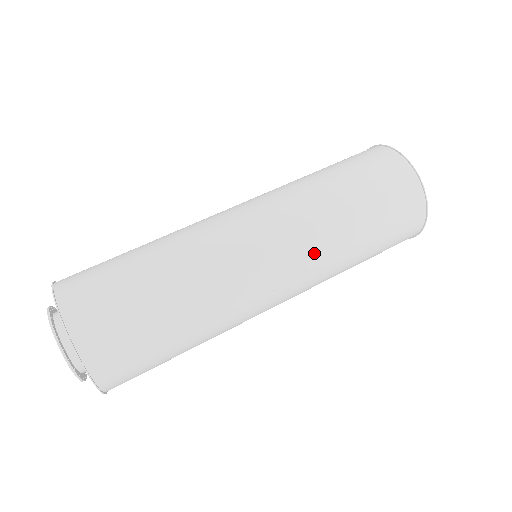
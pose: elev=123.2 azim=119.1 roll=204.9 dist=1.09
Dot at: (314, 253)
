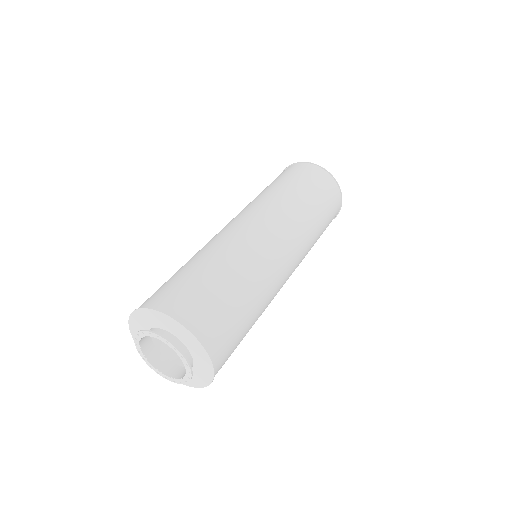
Dot at: (282, 212)
